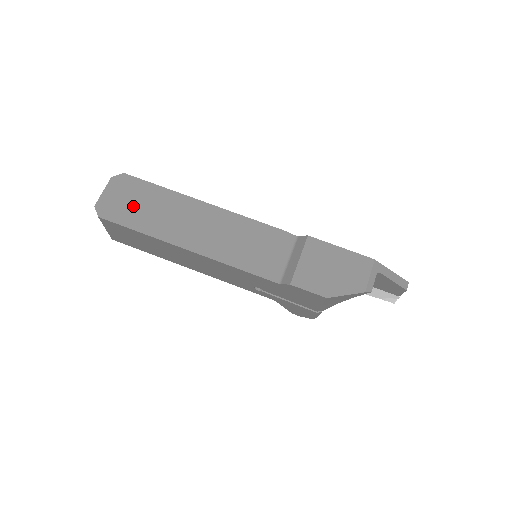
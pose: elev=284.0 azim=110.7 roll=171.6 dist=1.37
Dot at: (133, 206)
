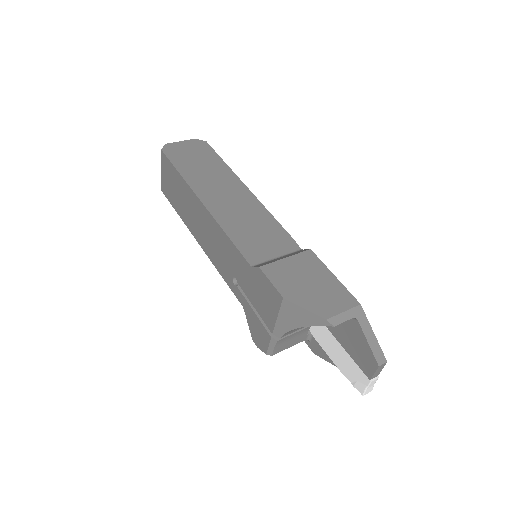
Dot at: (192, 158)
